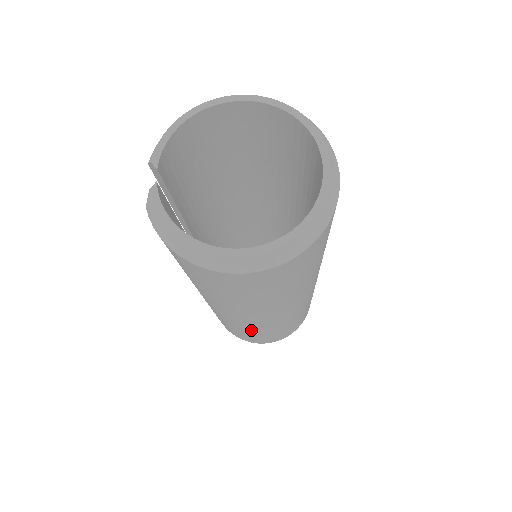
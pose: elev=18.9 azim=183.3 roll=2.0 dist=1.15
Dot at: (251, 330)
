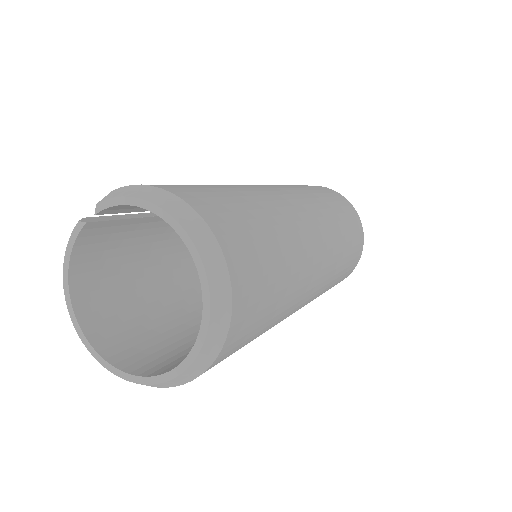
Dot at: occluded
